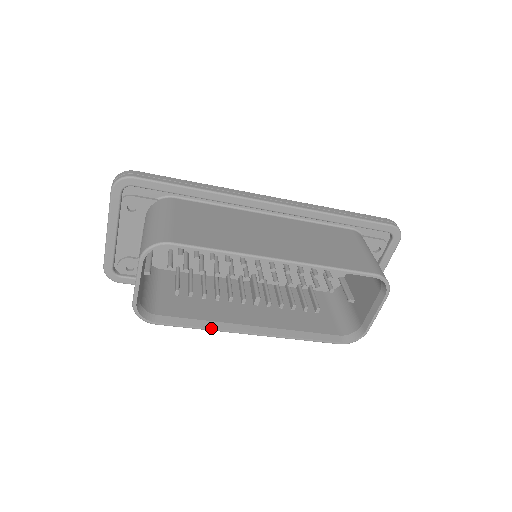
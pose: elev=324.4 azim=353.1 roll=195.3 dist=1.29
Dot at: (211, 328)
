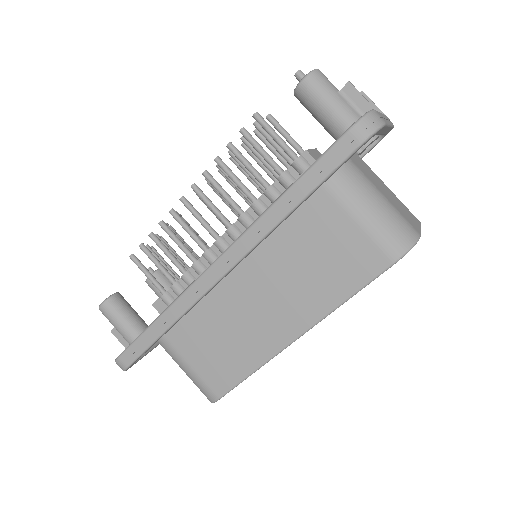
Dot at: occluded
